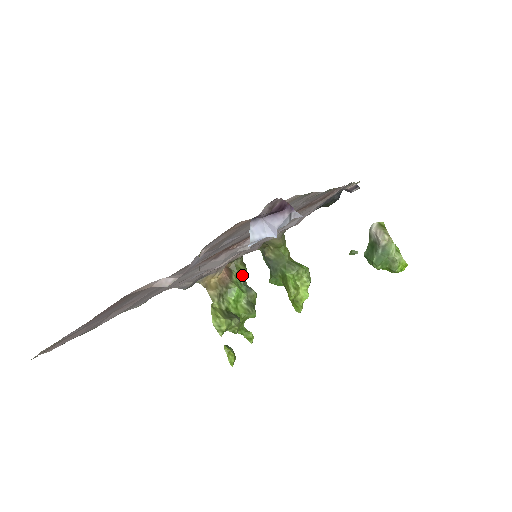
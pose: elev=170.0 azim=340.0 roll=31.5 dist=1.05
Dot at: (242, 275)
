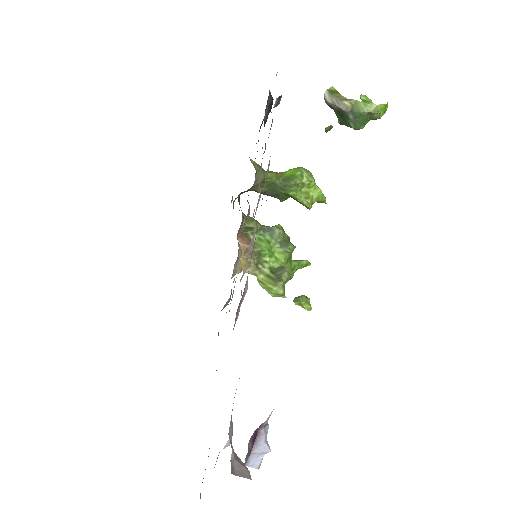
Dot at: occluded
